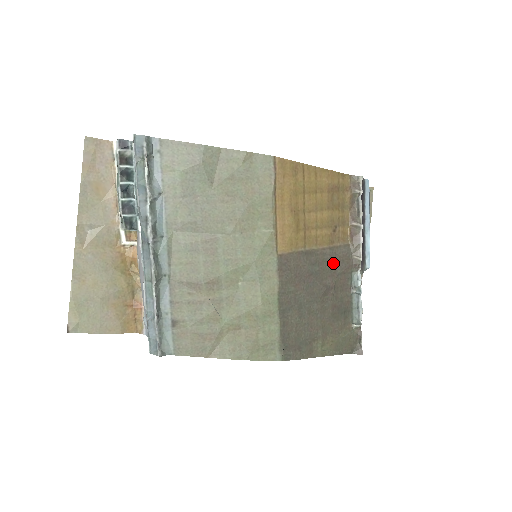
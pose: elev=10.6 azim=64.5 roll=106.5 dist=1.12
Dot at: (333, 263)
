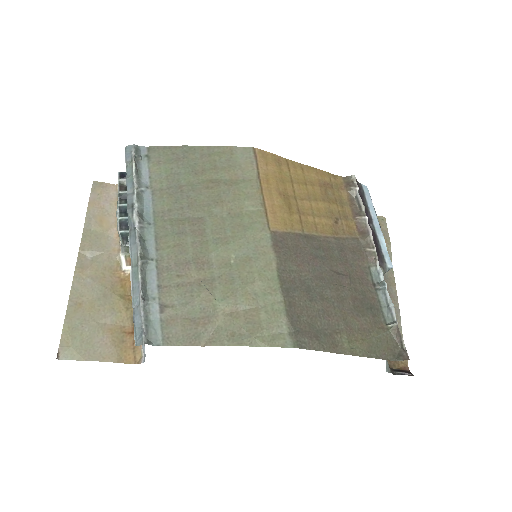
Dot at: (342, 253)
